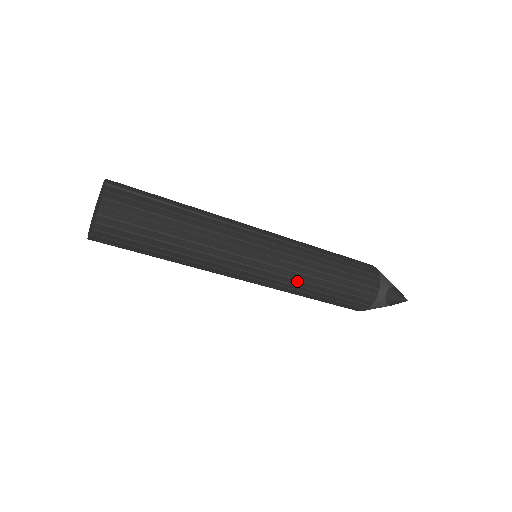
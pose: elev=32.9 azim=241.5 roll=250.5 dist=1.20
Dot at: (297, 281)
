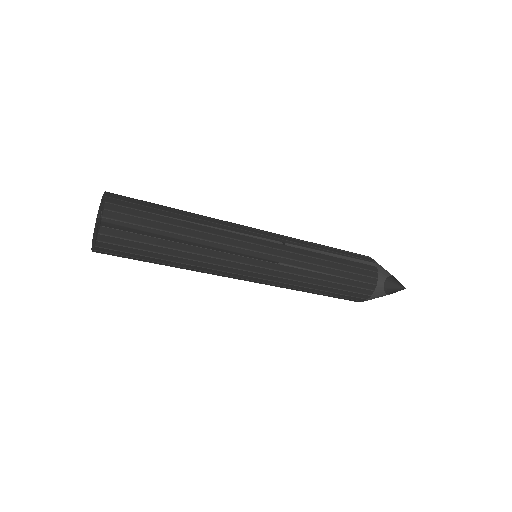
Dot at: occluded
